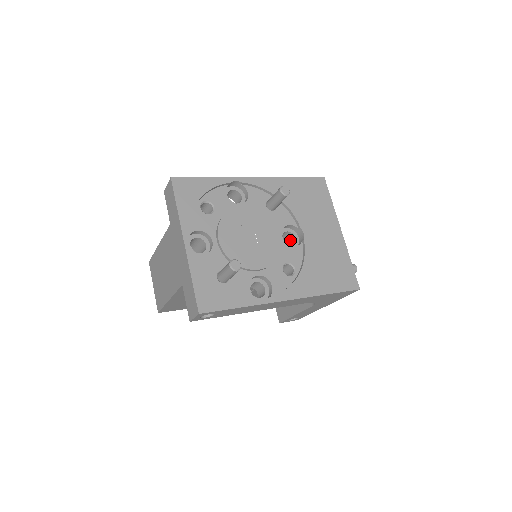
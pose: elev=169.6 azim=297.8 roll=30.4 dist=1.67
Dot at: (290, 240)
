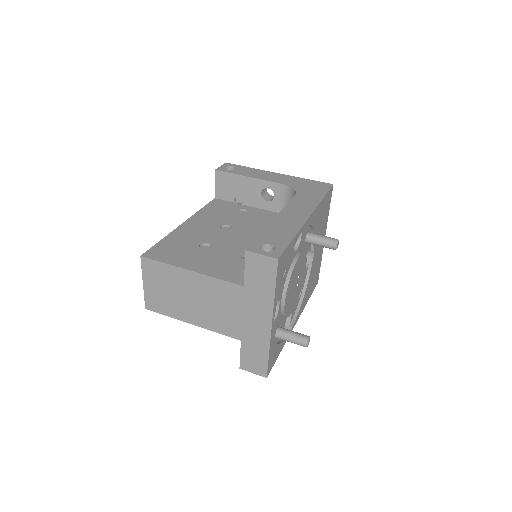
Dot at: occluded
